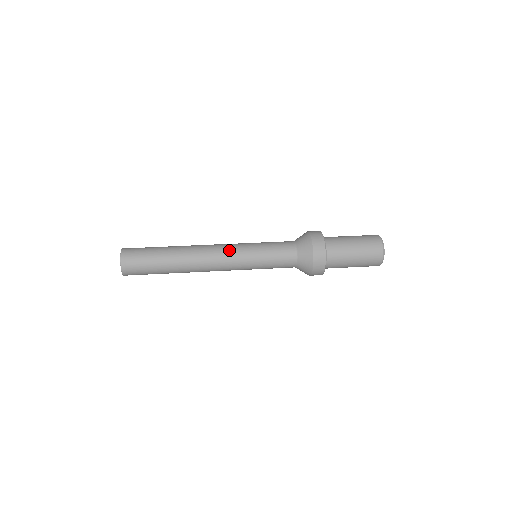
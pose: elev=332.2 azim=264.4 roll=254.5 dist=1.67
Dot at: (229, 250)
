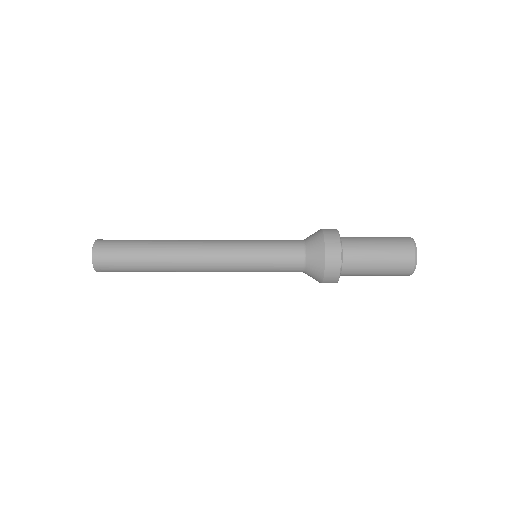
Dot at: (222, 243)
